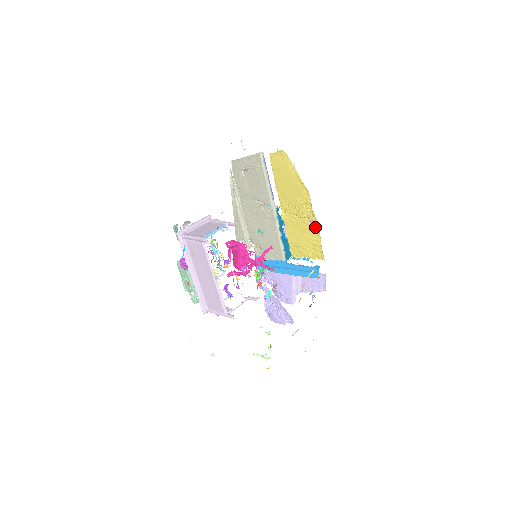
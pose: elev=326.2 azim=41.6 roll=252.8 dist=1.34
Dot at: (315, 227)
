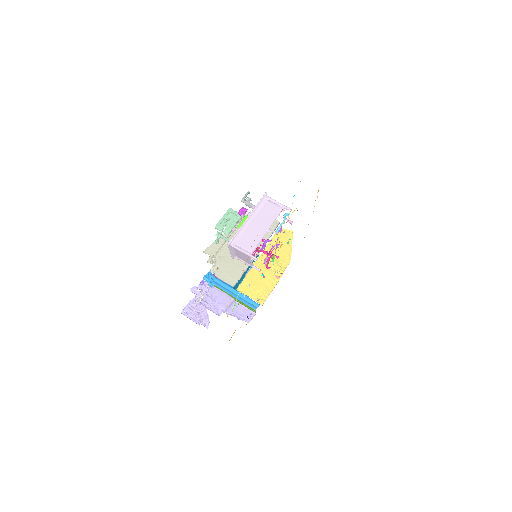
Dot at: (274, 282)
